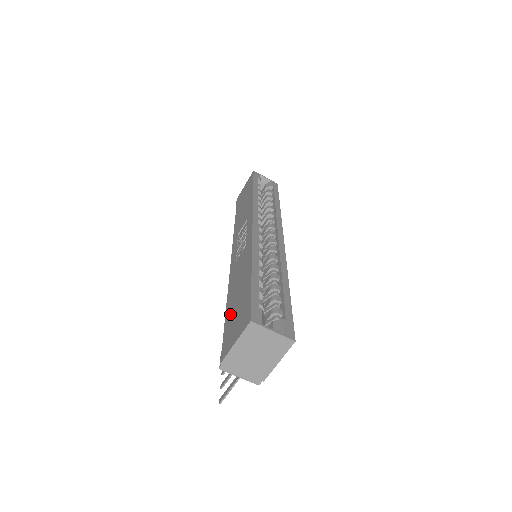
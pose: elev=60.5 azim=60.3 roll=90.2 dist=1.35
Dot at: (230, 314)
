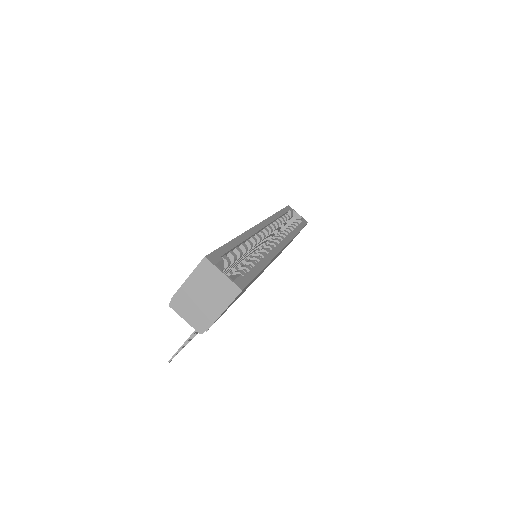
Dot at: occluded
